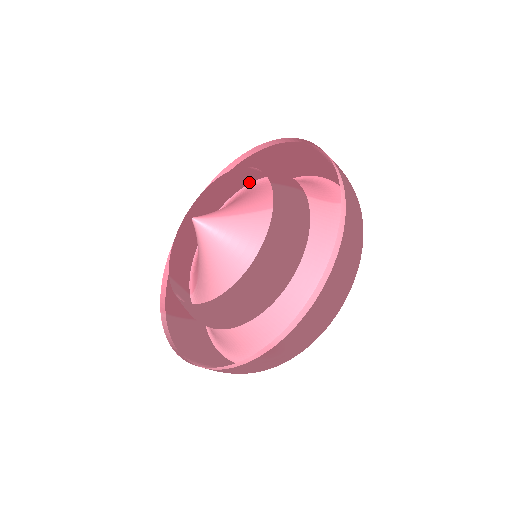
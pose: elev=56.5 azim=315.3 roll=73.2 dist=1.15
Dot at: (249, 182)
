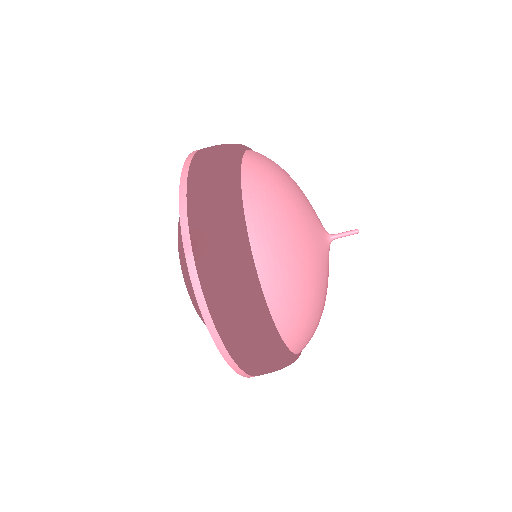
Dot at: occluded
